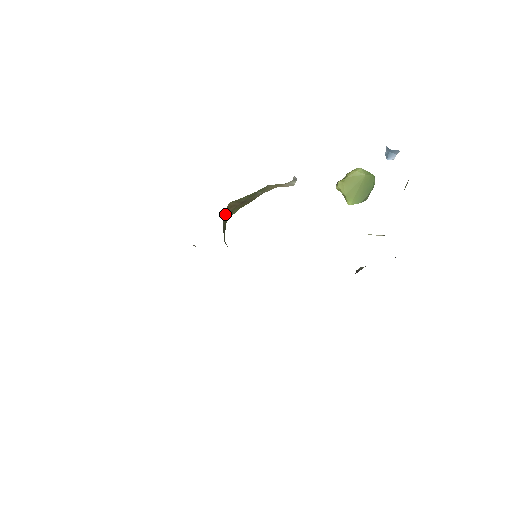
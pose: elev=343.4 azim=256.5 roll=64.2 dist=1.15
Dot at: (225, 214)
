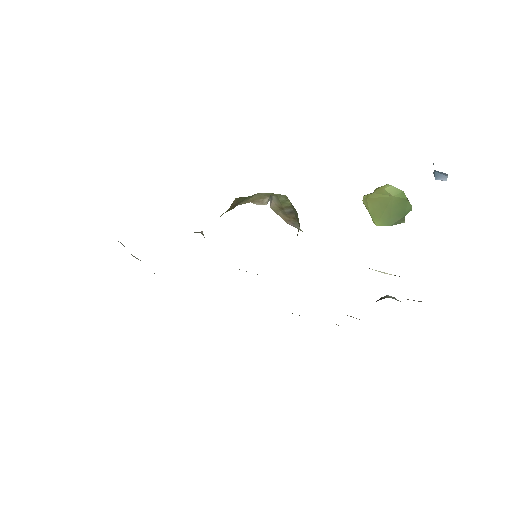
Dot at: occluded
